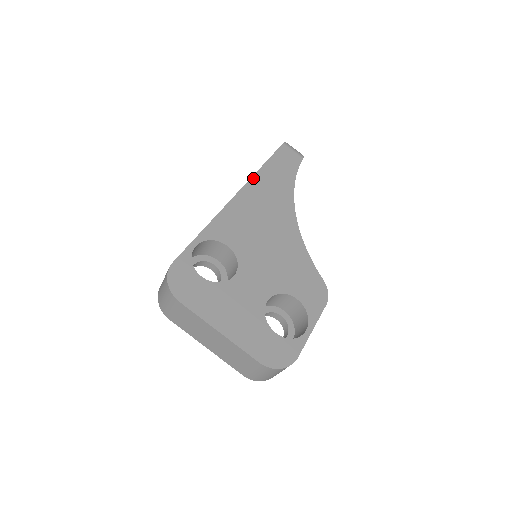
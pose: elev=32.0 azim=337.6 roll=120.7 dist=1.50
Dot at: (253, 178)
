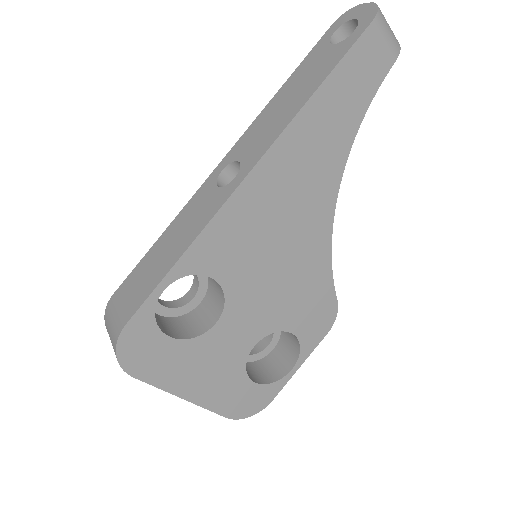
Dot at: (287, 131)
